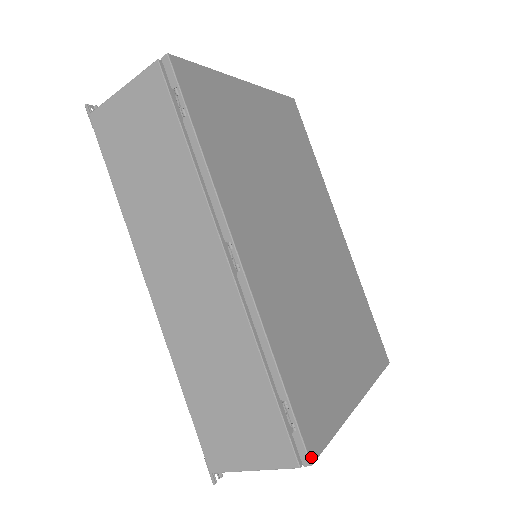
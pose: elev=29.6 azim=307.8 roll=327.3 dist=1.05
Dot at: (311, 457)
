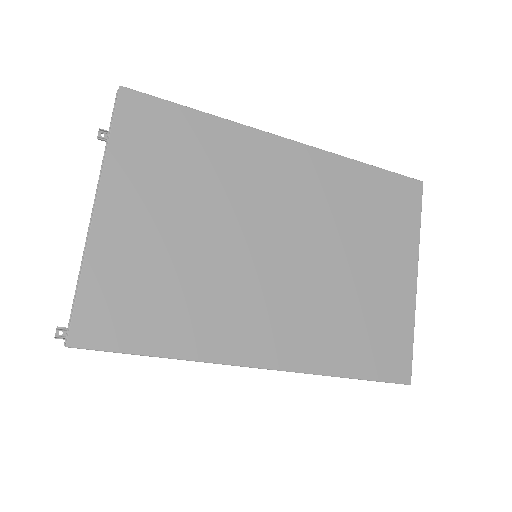
Dot at: (407, 382)
